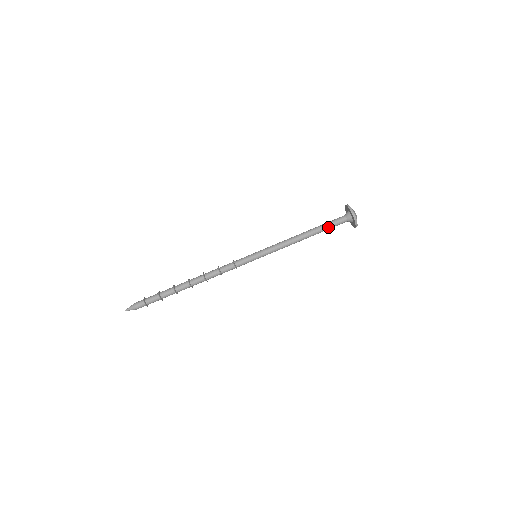
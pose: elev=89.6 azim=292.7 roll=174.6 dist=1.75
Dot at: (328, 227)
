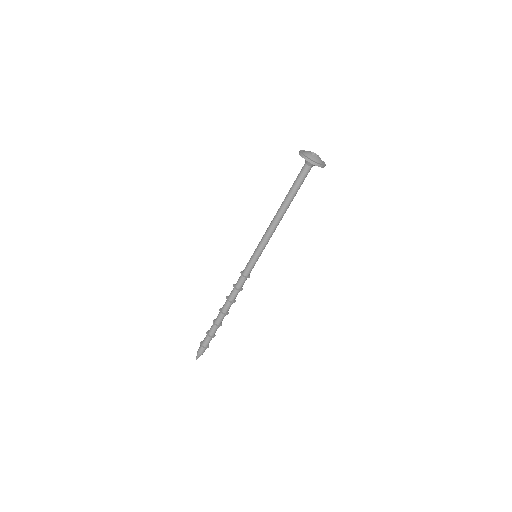
Dot at: occluded
